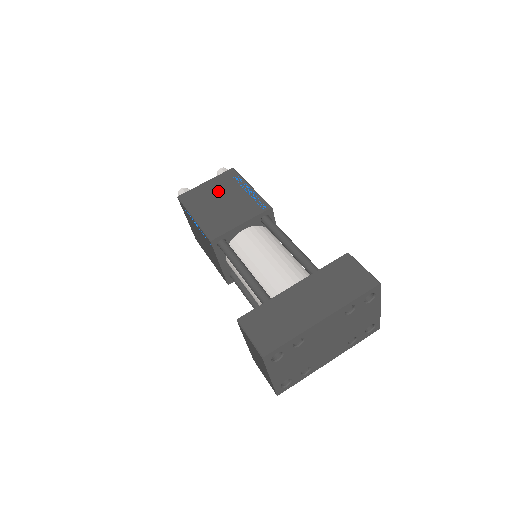
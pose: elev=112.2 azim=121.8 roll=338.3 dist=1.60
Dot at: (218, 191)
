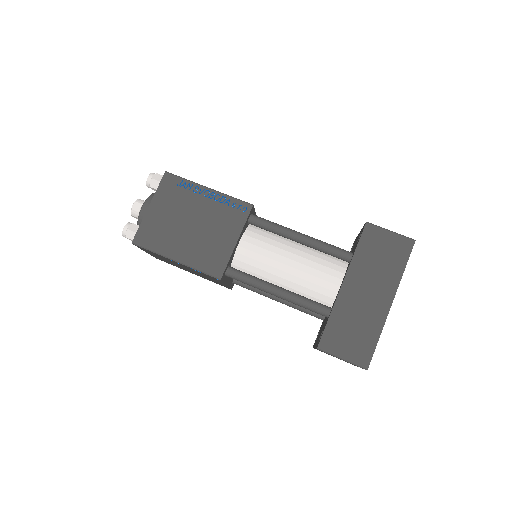
Dot at: (175, 212)
